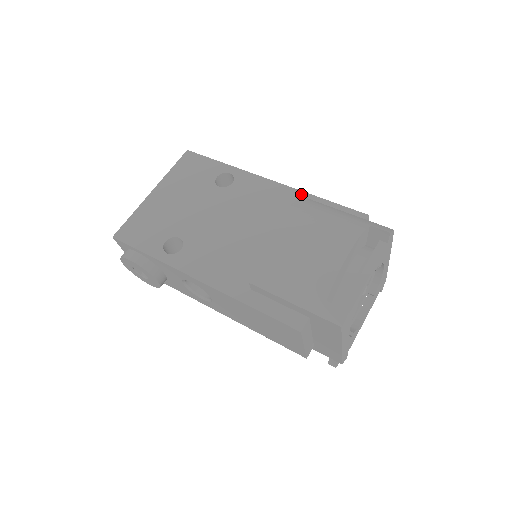
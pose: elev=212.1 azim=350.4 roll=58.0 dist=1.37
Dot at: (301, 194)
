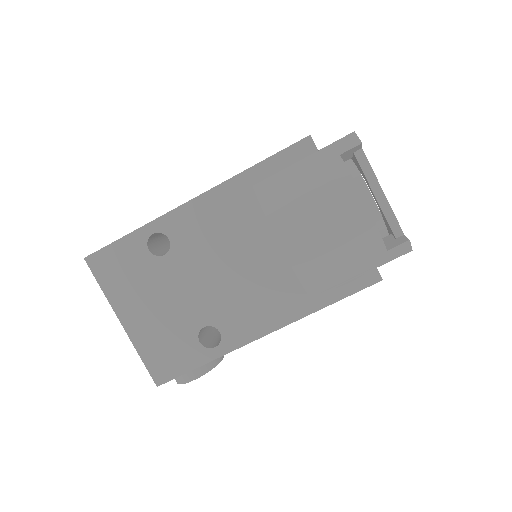
Dot at: (235, 181)
